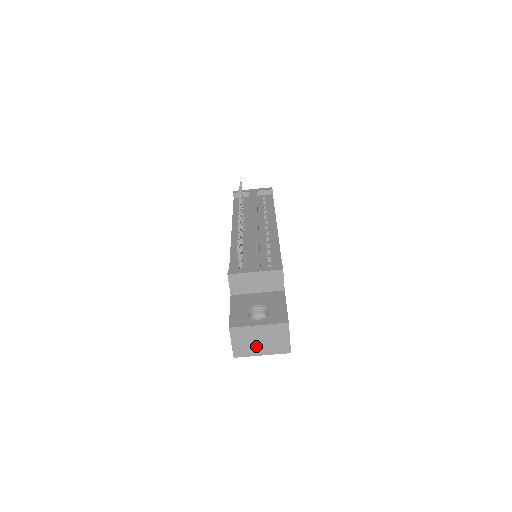
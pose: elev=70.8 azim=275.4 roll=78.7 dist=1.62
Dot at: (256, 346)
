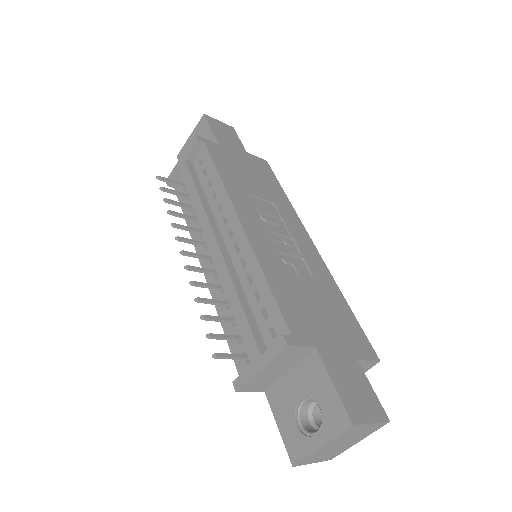
Dot at: (342, 447)
